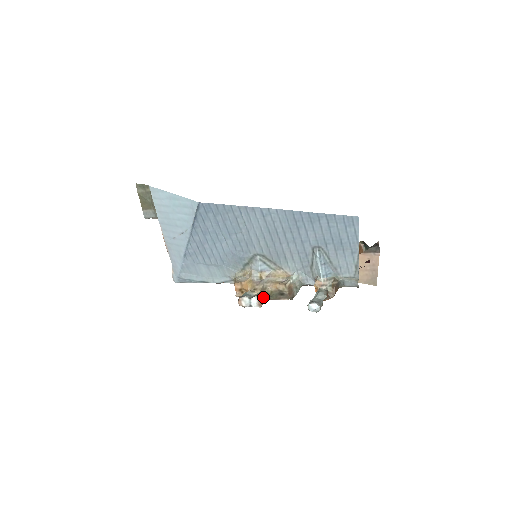
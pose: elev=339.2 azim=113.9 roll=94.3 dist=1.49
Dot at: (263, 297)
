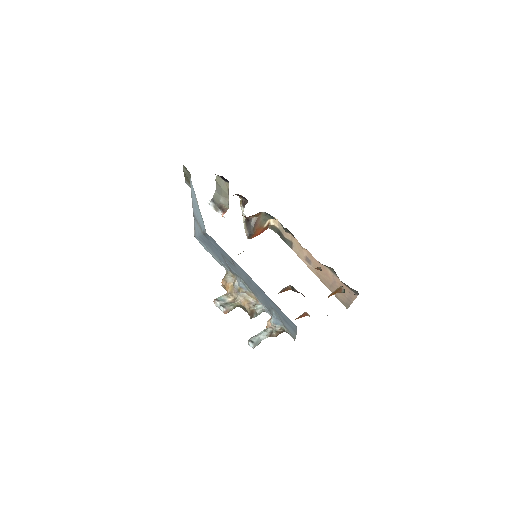
Dot at: (229, 309)
